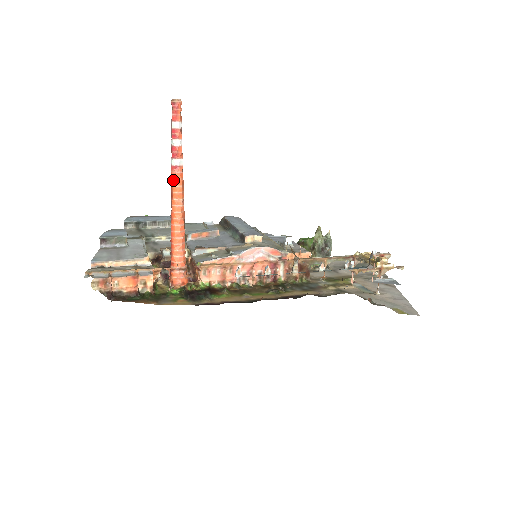
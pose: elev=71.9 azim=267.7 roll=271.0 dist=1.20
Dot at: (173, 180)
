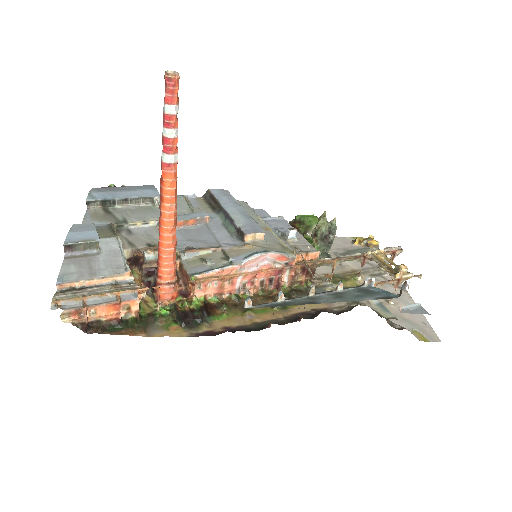
Dot at: (164, 181)
